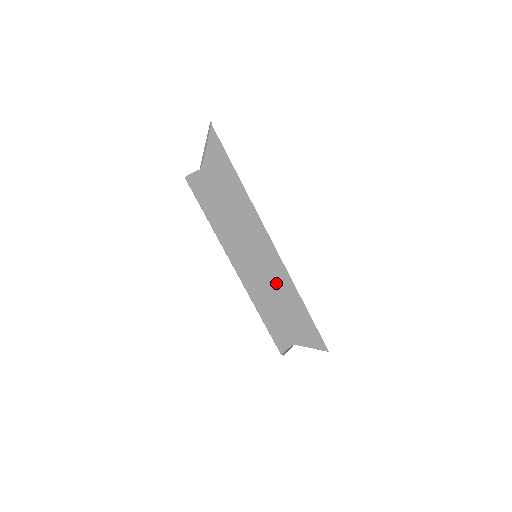
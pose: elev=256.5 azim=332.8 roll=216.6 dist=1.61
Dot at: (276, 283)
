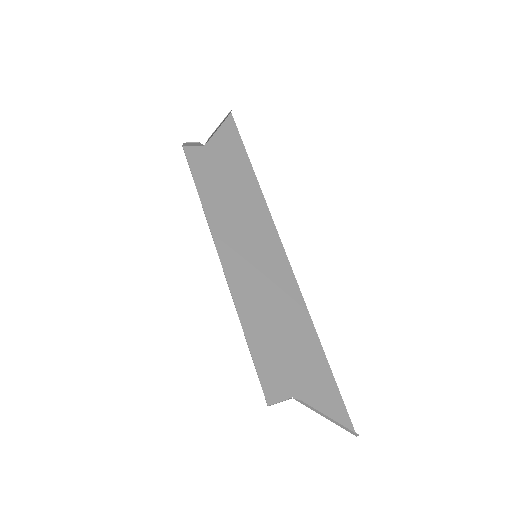
Dot at: (280, 300)
